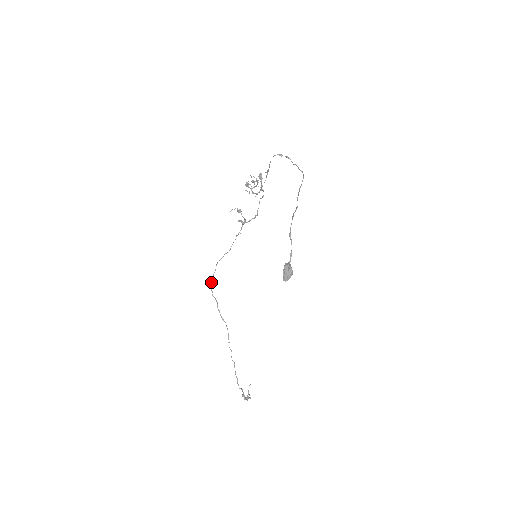
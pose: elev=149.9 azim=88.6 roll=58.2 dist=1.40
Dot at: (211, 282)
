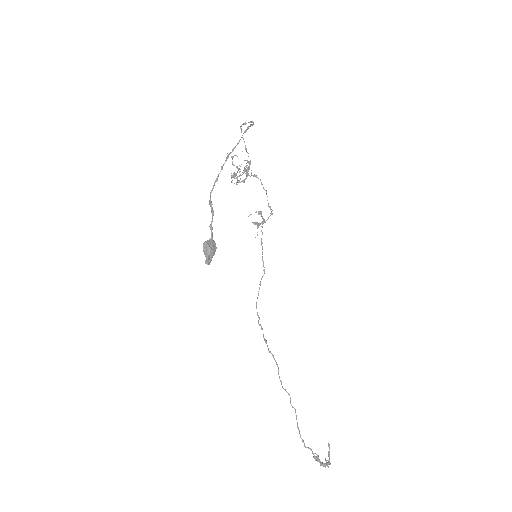
Dot at: (256, 308)
